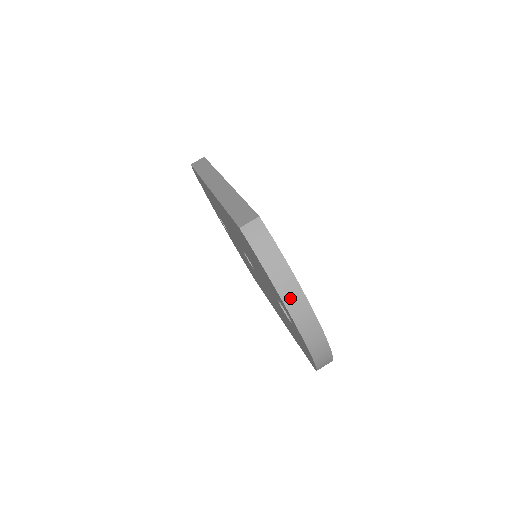
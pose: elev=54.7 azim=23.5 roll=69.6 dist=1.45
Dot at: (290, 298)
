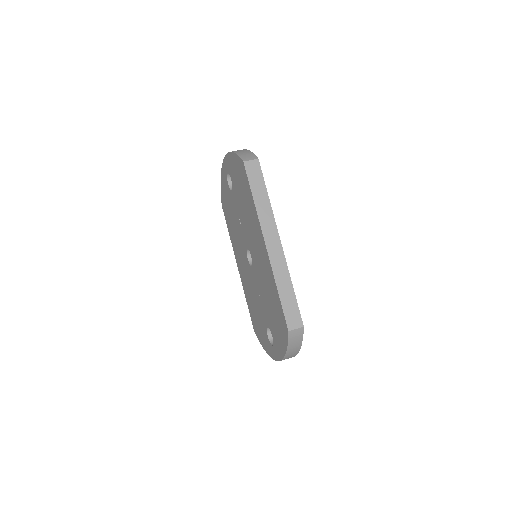
Dot at: occluded
